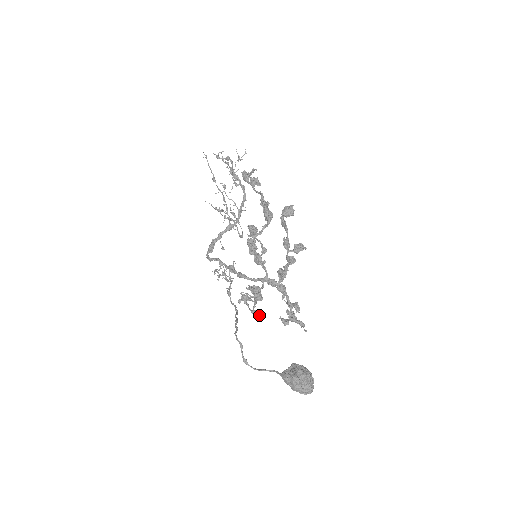
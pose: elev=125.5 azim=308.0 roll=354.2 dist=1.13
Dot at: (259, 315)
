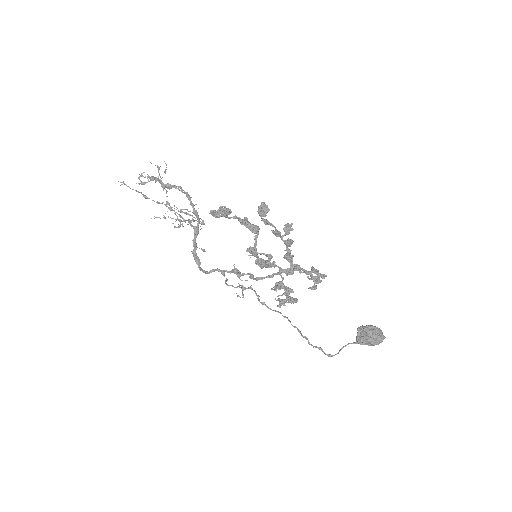
Dot at: (295, 300)
